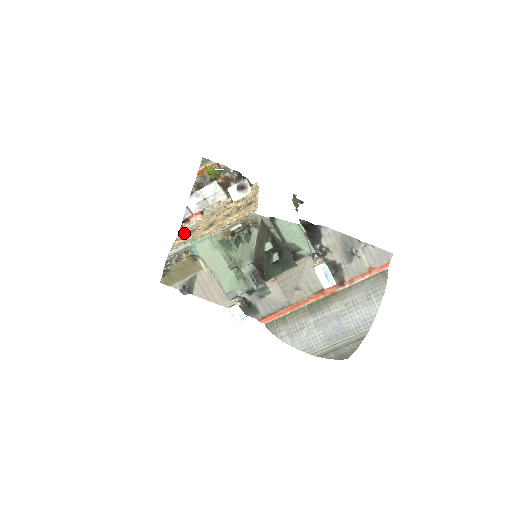
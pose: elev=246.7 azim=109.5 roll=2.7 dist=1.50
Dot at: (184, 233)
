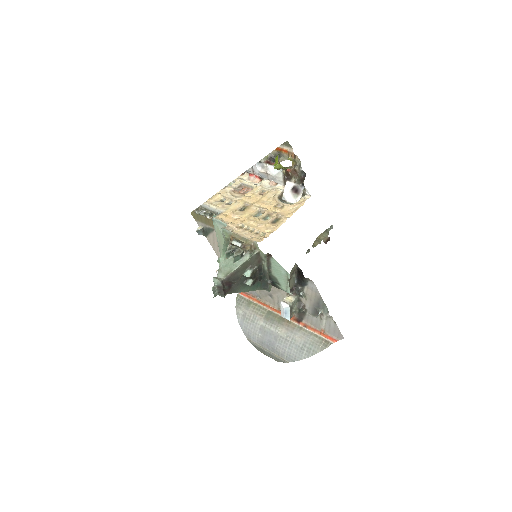
Dot at: (233, 188)
